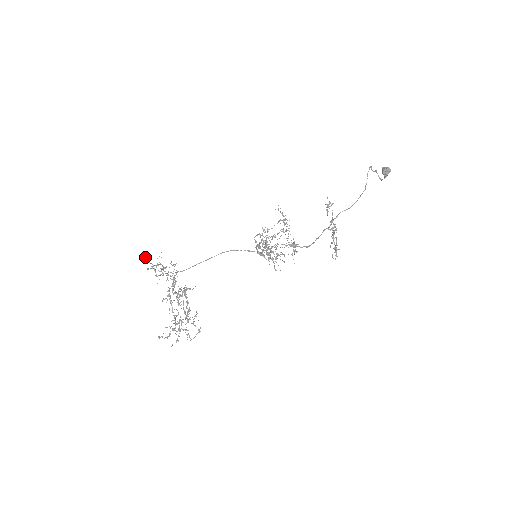
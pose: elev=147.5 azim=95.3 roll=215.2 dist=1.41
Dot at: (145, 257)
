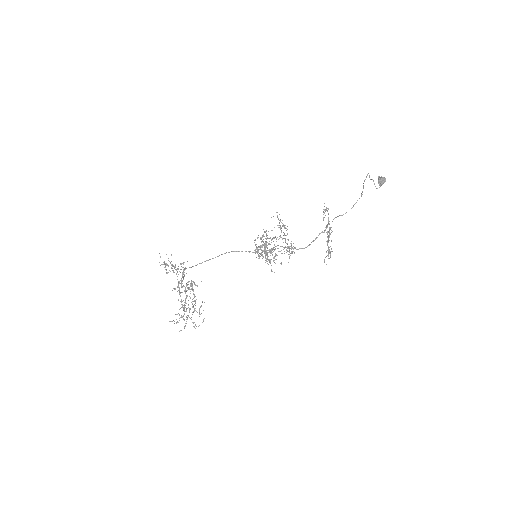
Dot at: occluded
